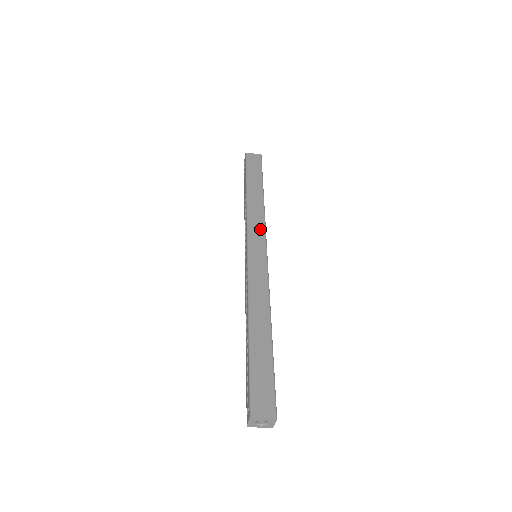
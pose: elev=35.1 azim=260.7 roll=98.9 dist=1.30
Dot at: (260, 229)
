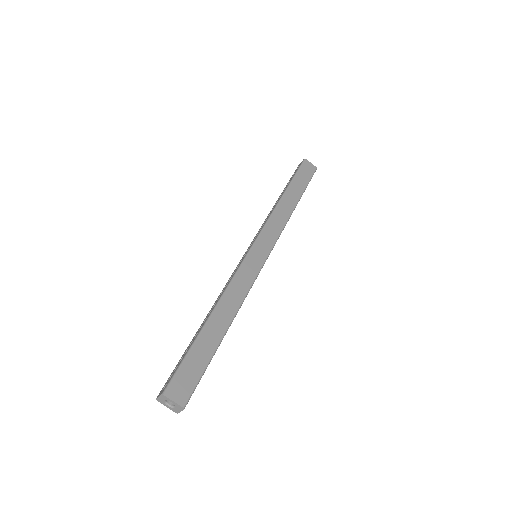
Dot at: (274, 234)
